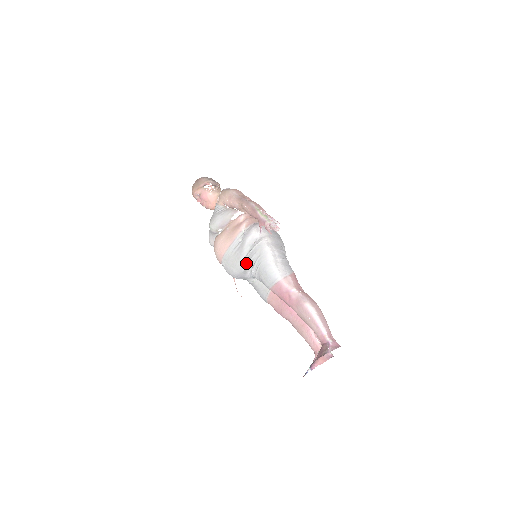
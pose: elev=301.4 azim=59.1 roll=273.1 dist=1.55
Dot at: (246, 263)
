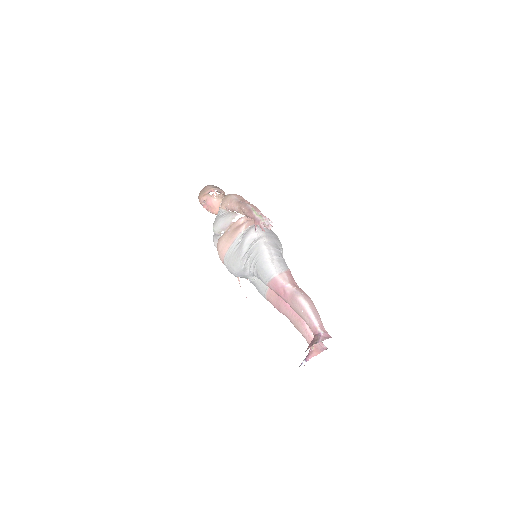
Dot at: (245, 261)
